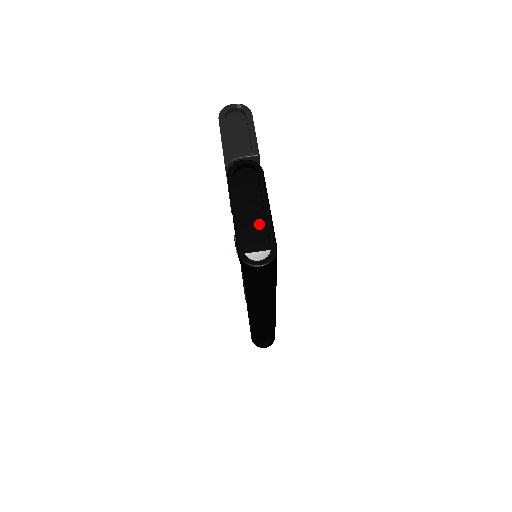
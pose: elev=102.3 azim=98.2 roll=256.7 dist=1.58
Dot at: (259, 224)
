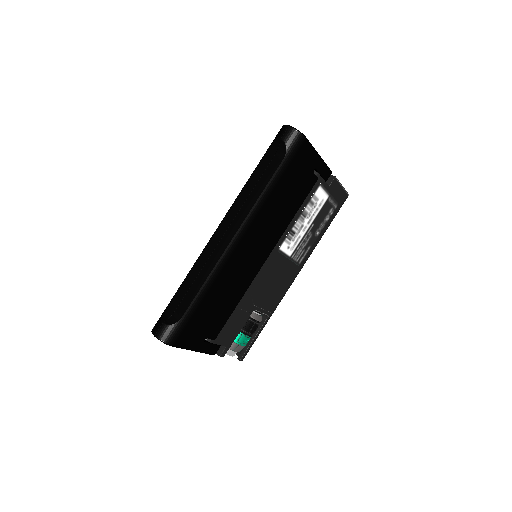
Dot at: occluded
